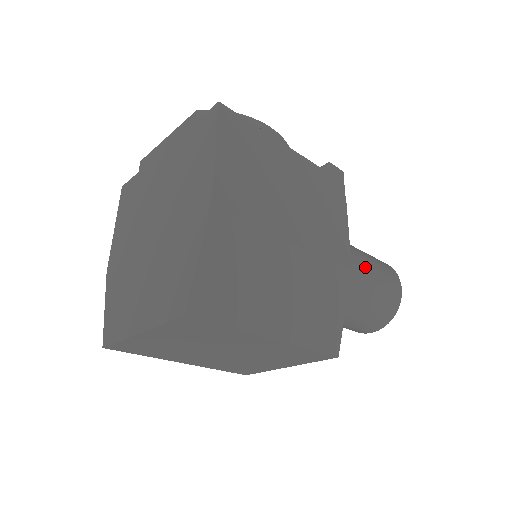
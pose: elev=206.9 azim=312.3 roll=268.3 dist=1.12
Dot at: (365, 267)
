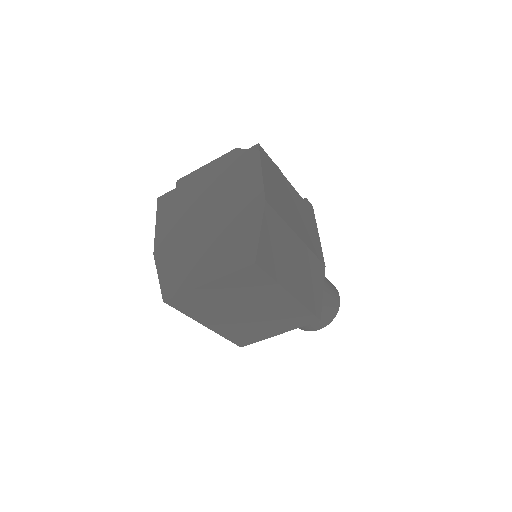
Dot at: occluded
